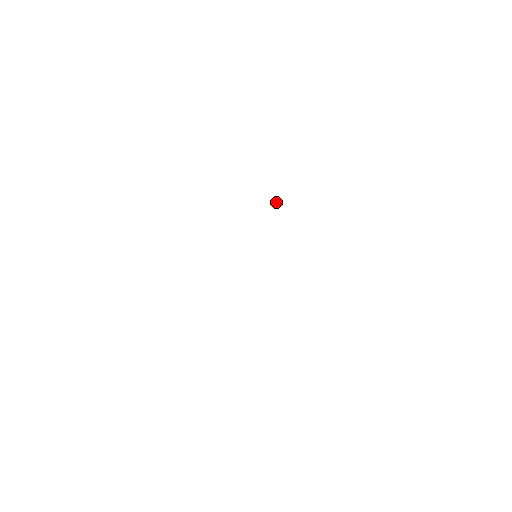
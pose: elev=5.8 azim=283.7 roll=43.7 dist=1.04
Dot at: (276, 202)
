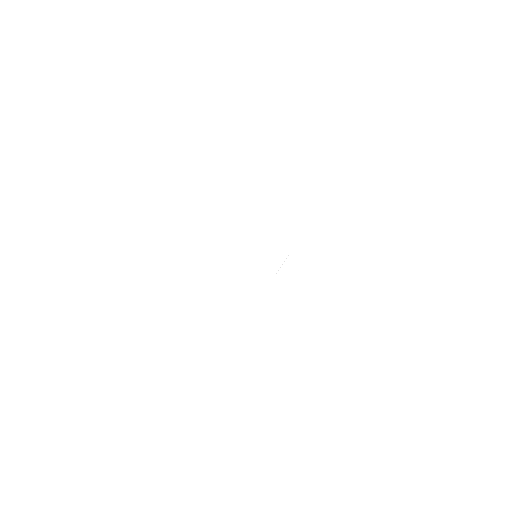
Dot at: occluded
